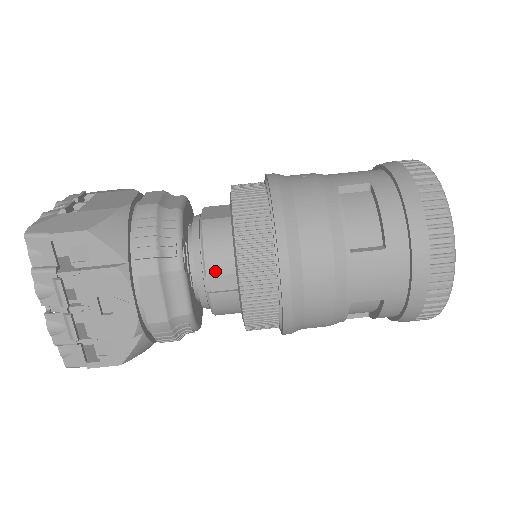
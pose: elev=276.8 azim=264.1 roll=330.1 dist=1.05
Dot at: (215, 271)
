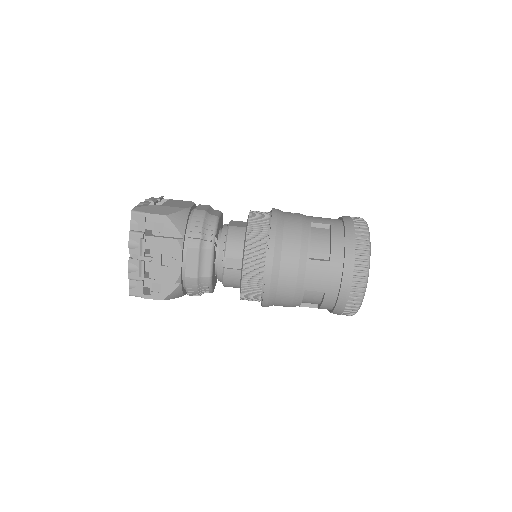
Dot at: (230, 255)
